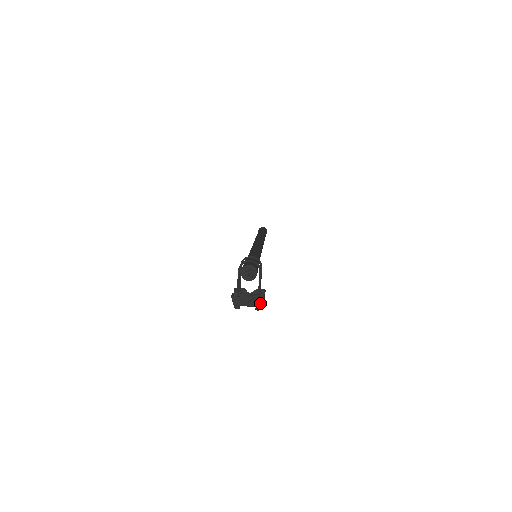
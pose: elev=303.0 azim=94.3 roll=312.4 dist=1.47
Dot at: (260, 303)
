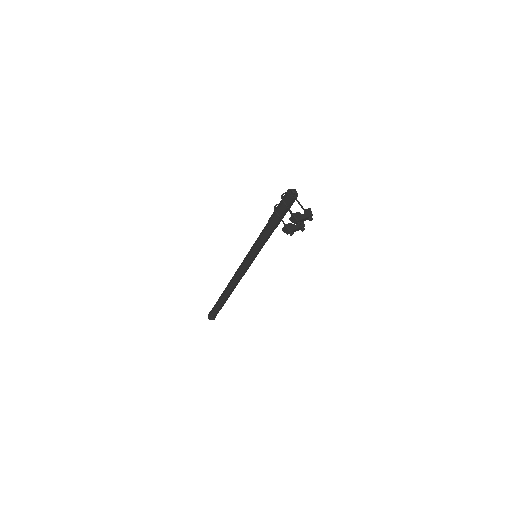
Dot at: (310, 212)
